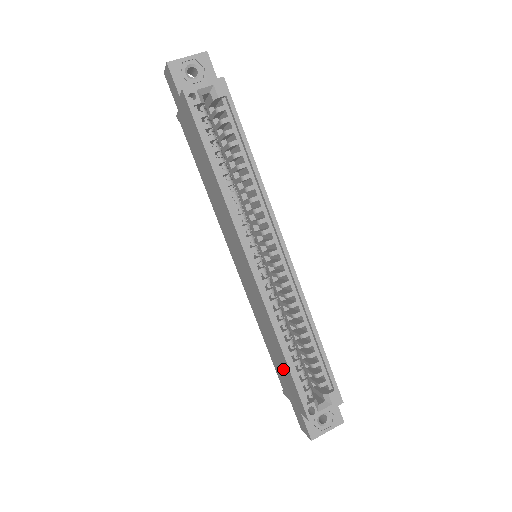
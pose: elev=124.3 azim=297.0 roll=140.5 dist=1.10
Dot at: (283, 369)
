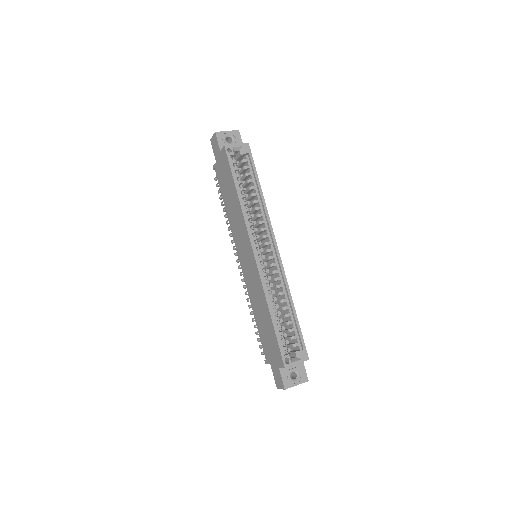
Dot at: (268, 333)
